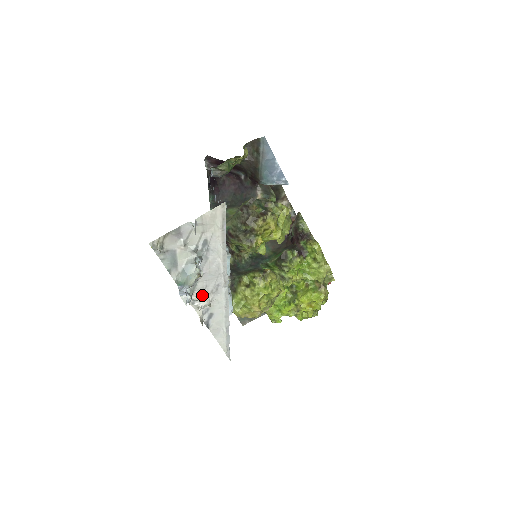
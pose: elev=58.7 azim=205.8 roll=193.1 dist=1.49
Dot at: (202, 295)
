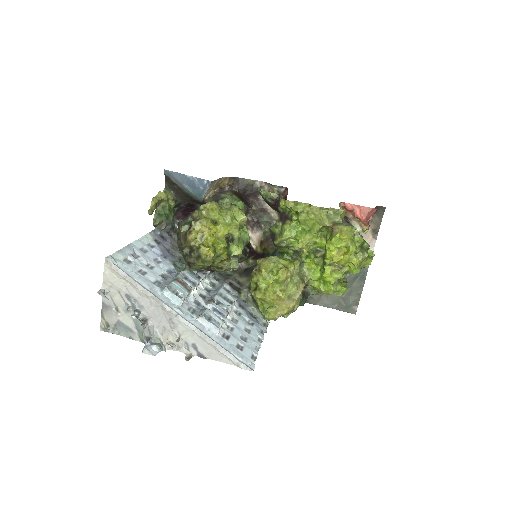
Dot at: (169, 336)
